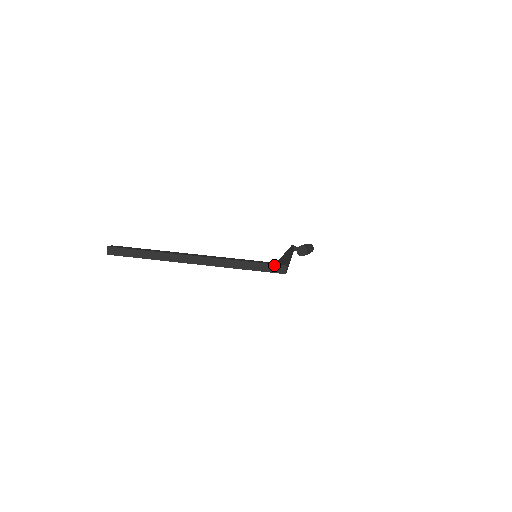
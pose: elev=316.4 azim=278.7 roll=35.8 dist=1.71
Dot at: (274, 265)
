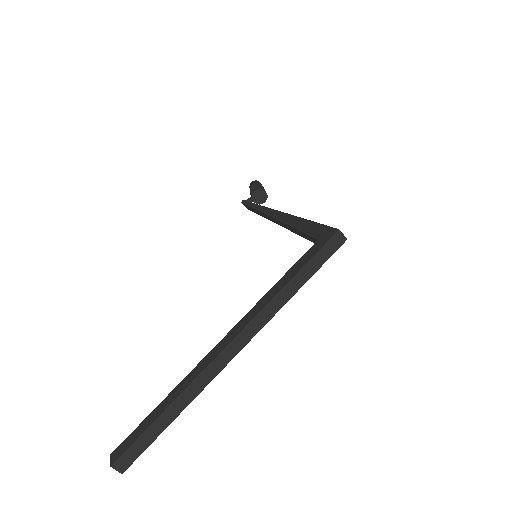
Dot at: (325, 245)
